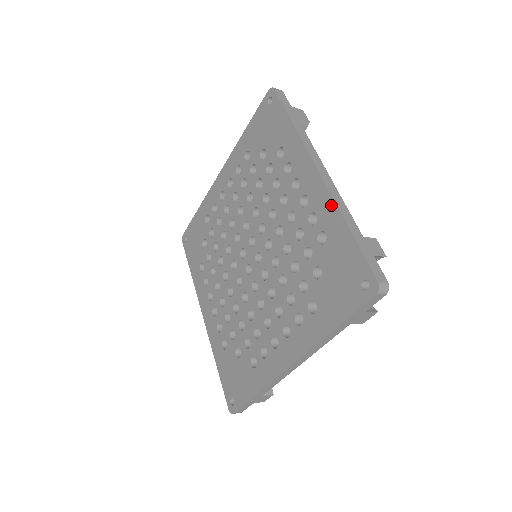
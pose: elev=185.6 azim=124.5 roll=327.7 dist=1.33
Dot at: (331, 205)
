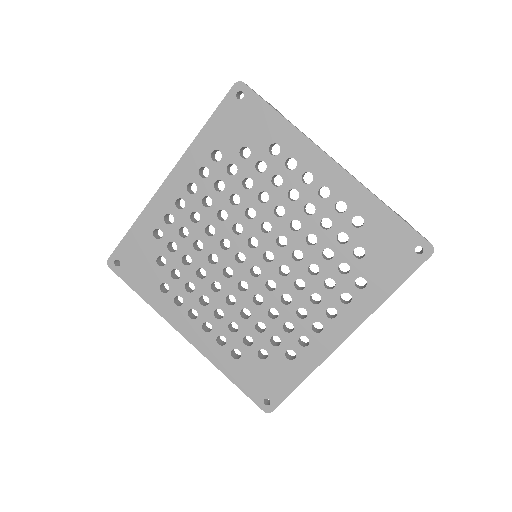
Dot at: (363, 192)
